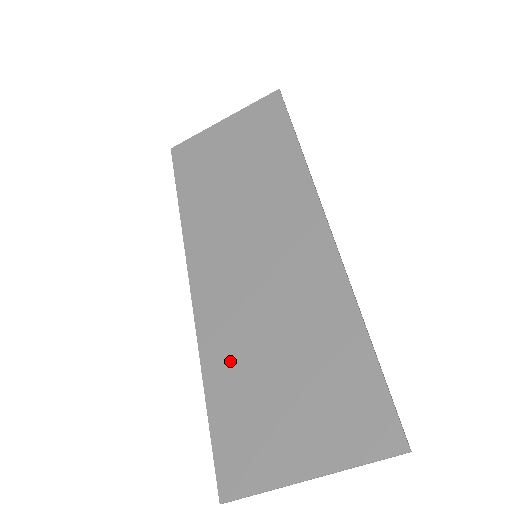
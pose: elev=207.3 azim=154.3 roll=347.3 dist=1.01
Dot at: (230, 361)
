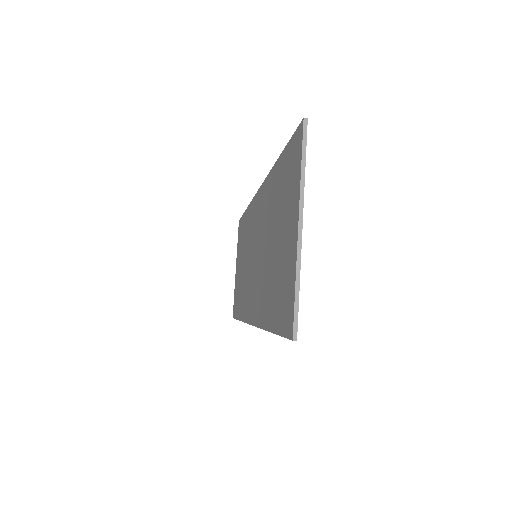
Dot at: (266, 296)
